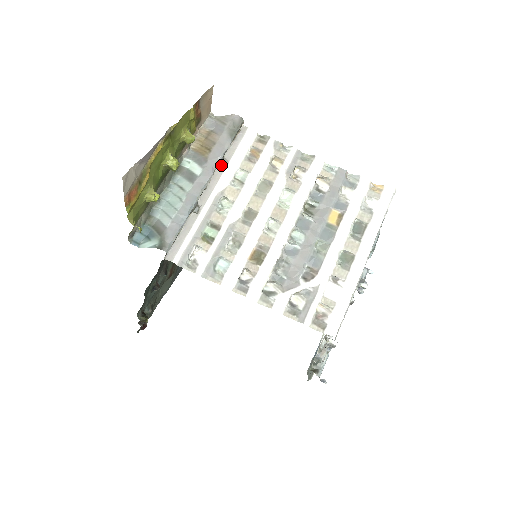
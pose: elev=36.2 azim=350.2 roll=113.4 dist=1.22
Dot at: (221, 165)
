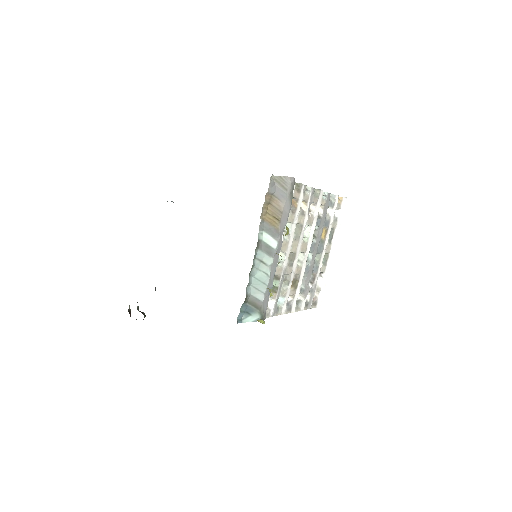
Dot at: occluded
